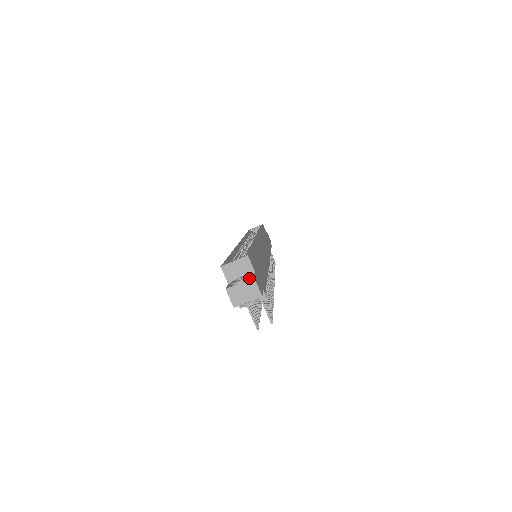
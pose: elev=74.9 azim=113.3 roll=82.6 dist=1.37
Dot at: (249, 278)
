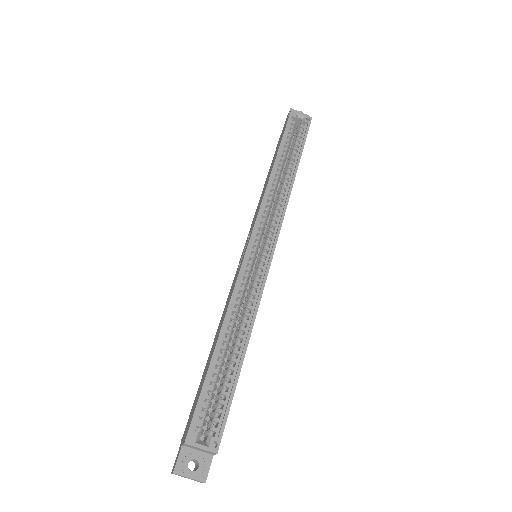
Dot at: (201, 476)
